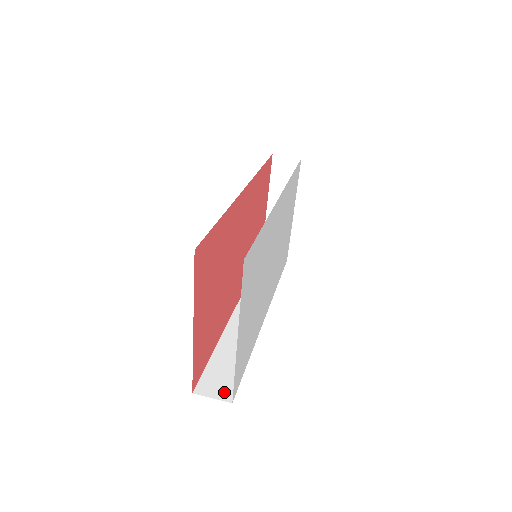
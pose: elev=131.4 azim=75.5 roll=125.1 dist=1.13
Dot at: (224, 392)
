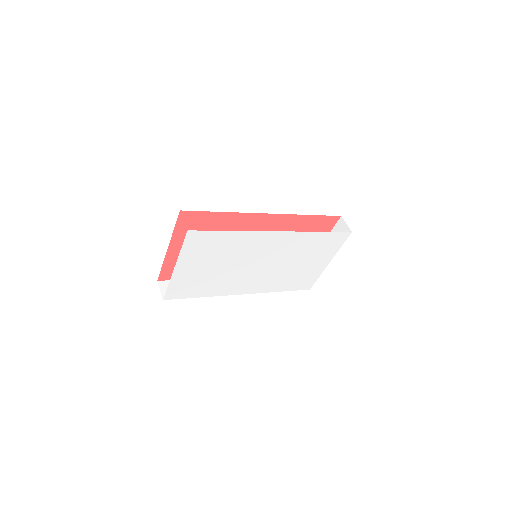
Dot at: occluded
